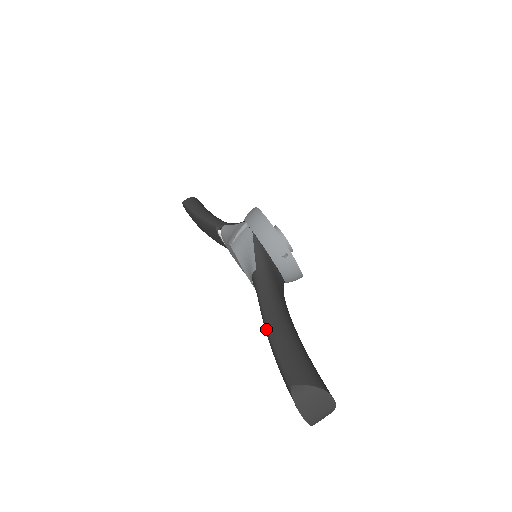
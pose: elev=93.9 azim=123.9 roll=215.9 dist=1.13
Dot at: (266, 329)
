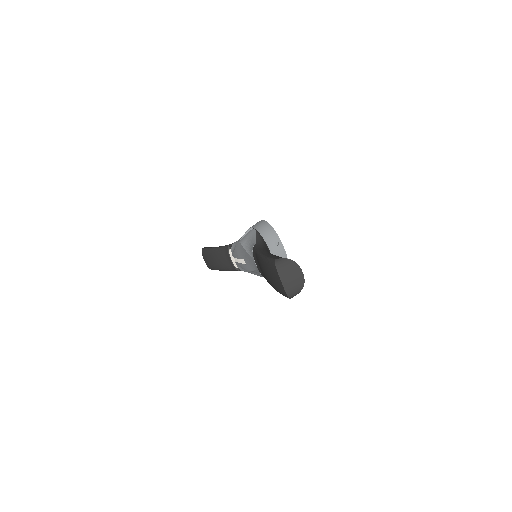
Dot at: (260, 255)
